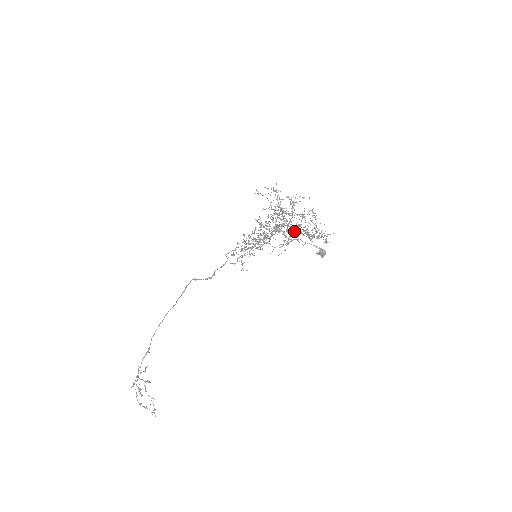
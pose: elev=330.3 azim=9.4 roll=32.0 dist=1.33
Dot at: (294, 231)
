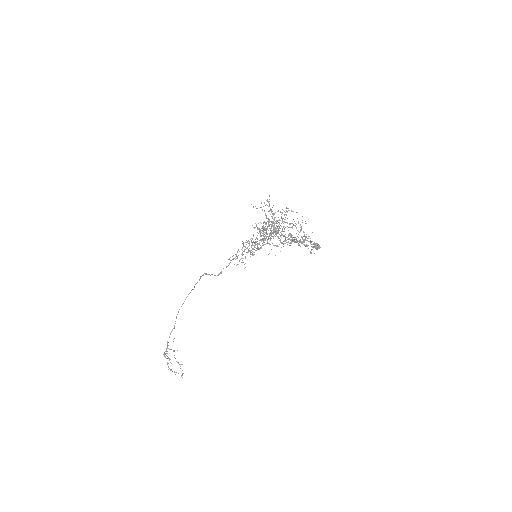
Dot at: occluded
